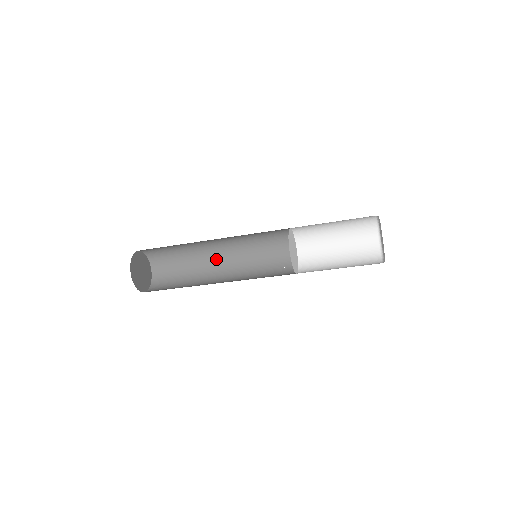
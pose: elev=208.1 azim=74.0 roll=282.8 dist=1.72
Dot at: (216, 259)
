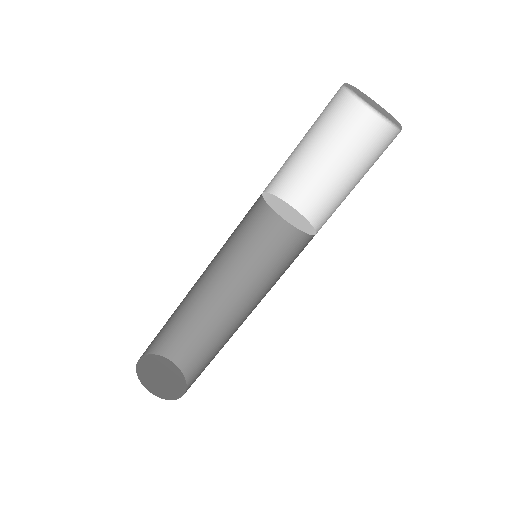
Dot at: (241, 320)
